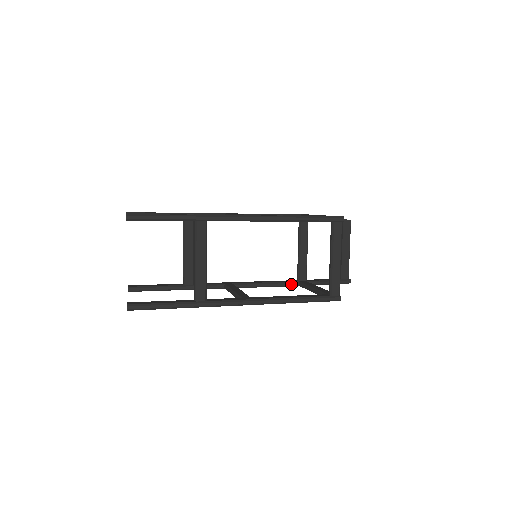
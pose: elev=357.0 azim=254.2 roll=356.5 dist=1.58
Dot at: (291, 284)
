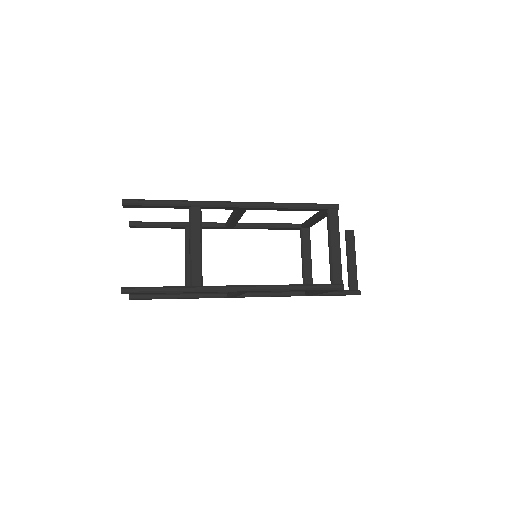
Dot at: (297, 293)
